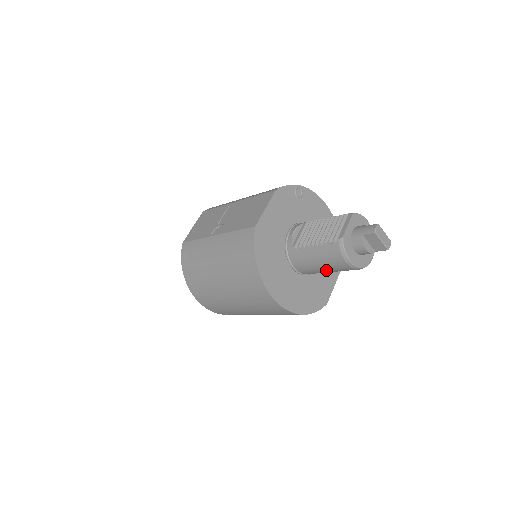
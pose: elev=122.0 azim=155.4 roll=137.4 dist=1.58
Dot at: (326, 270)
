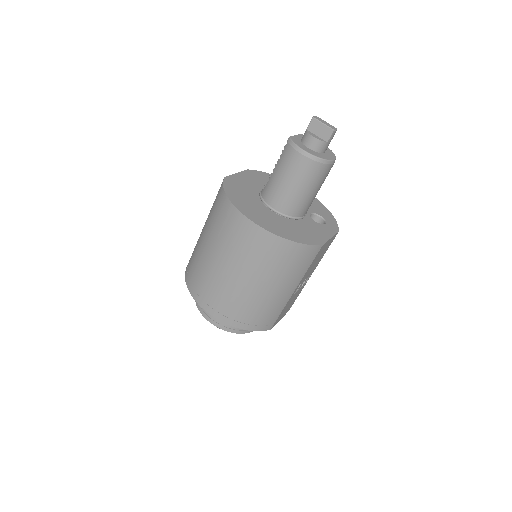
Dot at: (294, 185)
